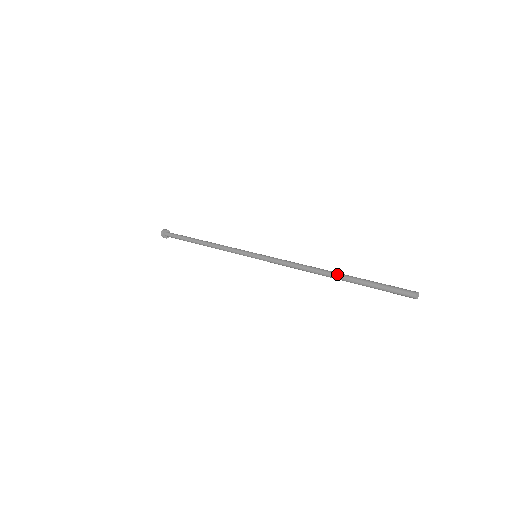
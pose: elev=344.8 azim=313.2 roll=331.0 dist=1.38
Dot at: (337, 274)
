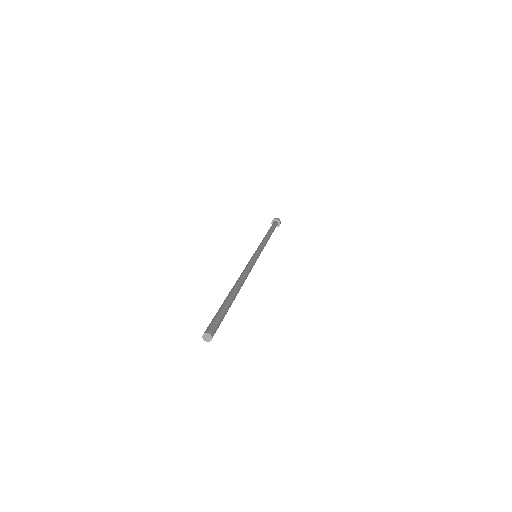
Dot at: occluded
